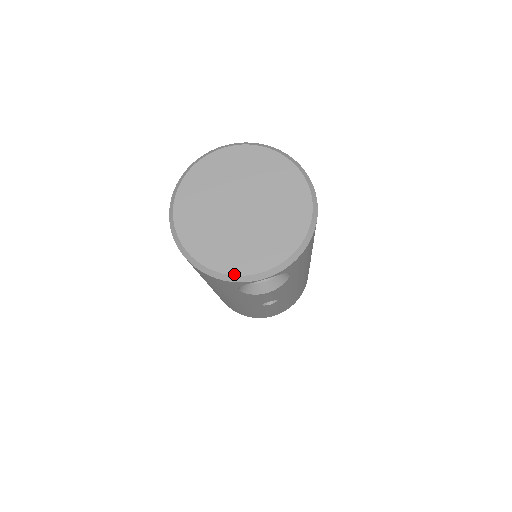
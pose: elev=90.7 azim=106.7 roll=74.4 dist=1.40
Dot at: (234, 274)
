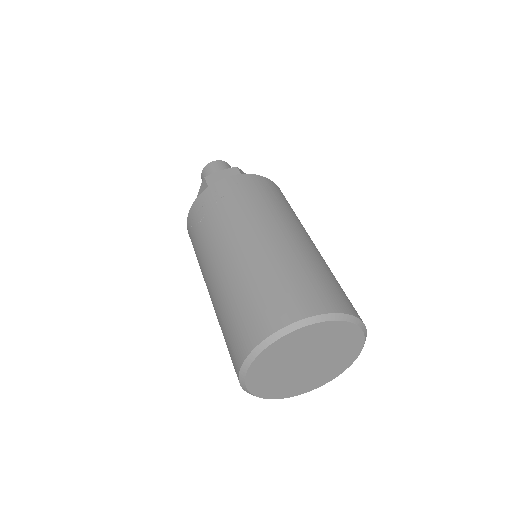
Dot at: occluded
